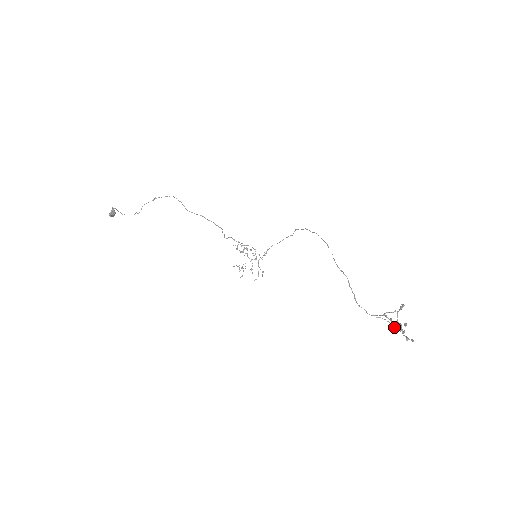
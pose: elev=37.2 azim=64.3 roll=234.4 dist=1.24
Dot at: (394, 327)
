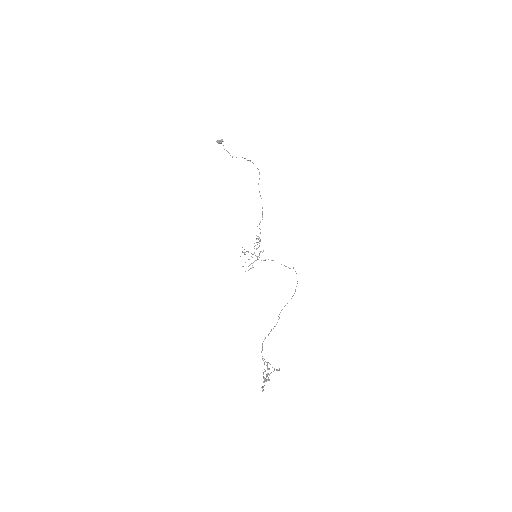
Dot at: (263, 374)
